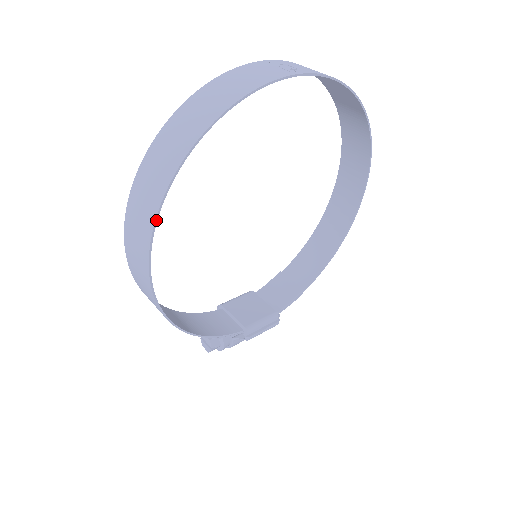
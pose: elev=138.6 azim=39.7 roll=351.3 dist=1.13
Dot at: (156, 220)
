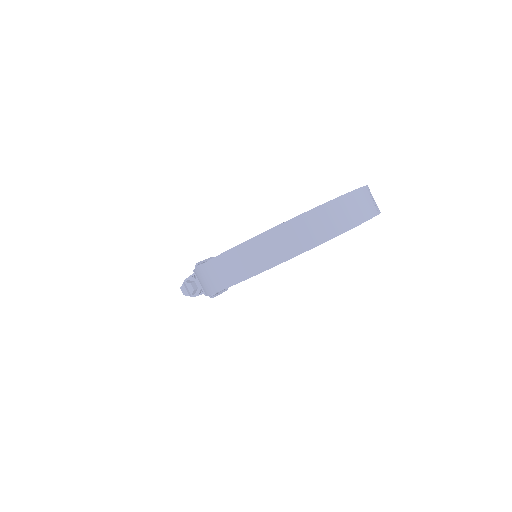
Dot at: occluded
